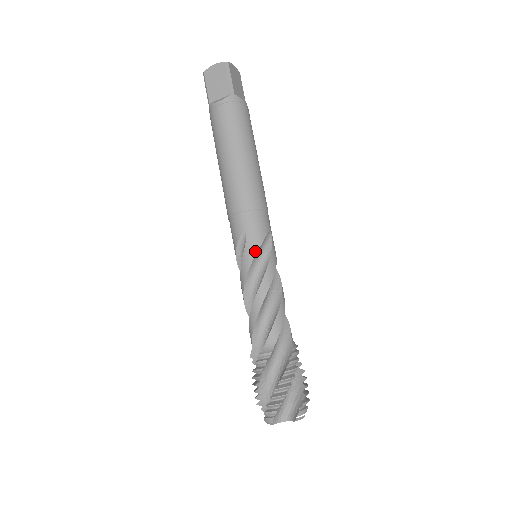
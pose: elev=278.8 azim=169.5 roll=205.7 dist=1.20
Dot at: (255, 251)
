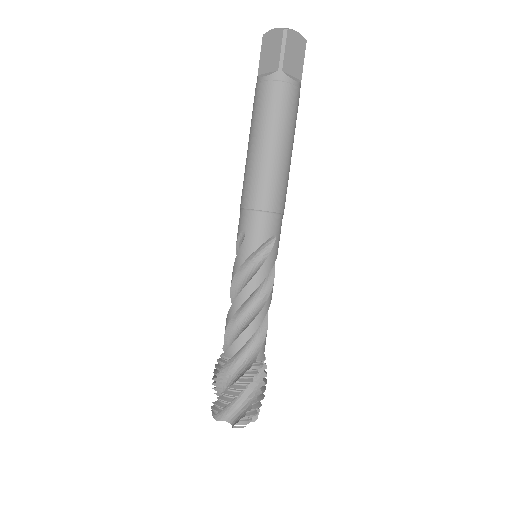
Dot at: (248, 254)
